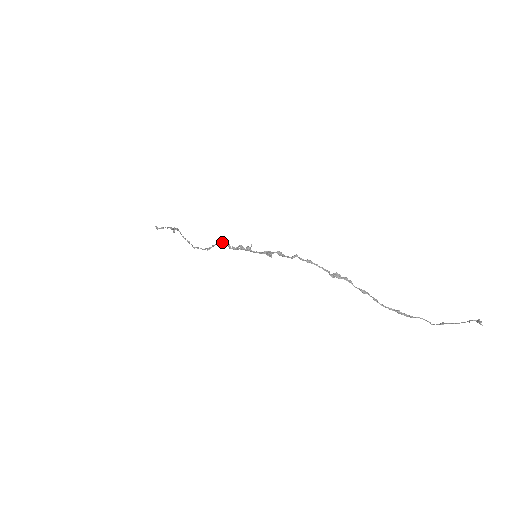
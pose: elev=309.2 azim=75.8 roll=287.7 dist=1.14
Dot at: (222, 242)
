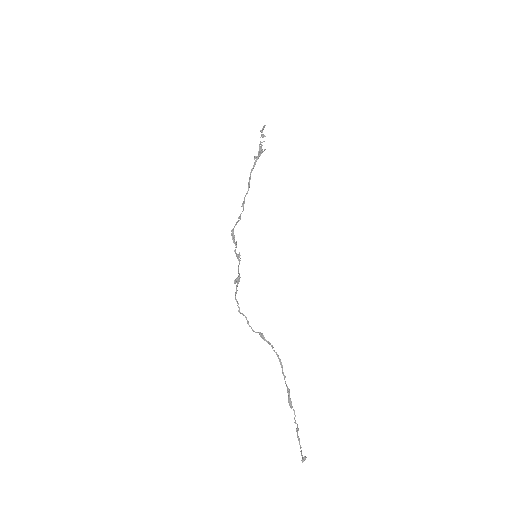
Dot at: (232, 232)
